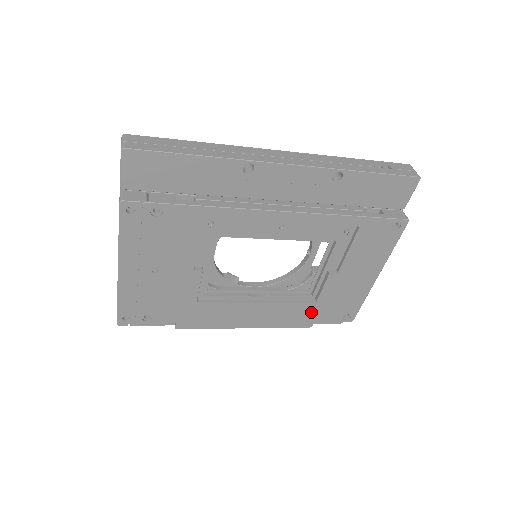
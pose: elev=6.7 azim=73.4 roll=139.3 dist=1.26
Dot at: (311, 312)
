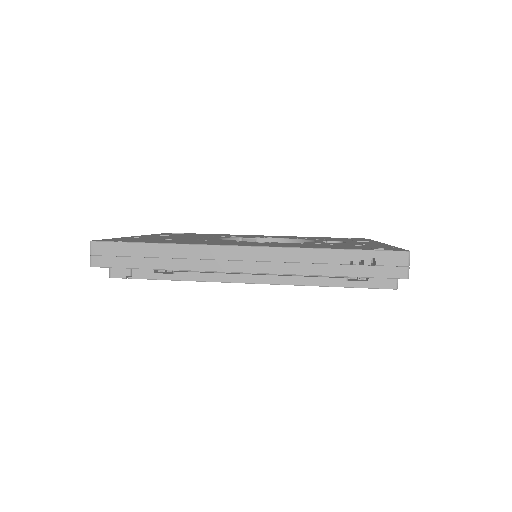
Dot at: occluded
